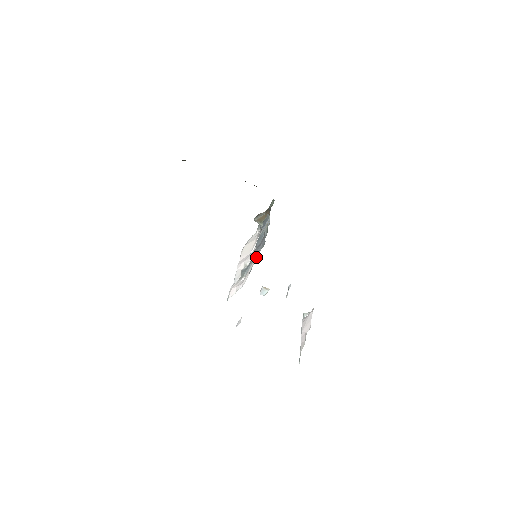
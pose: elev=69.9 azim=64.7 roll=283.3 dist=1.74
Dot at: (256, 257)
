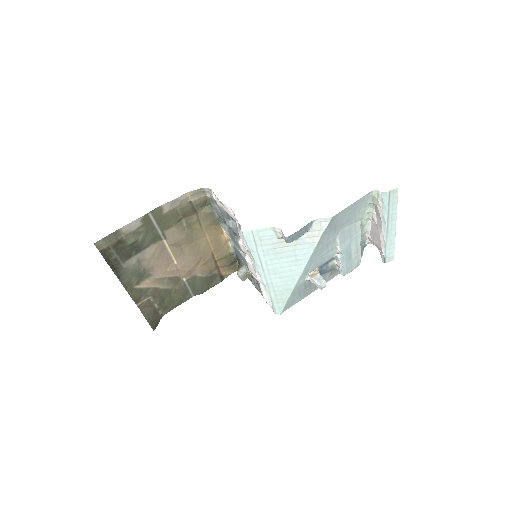
Dot at: (216, 201)
